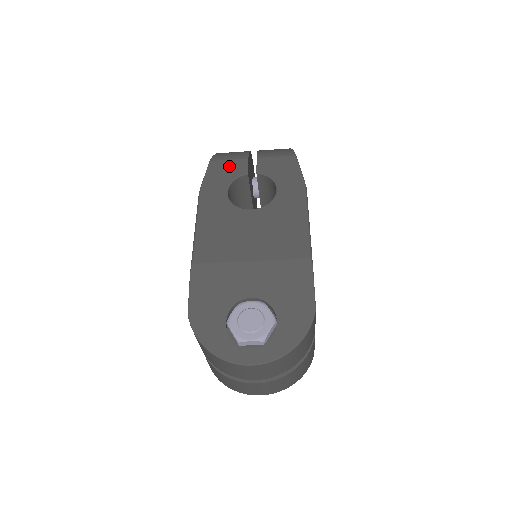
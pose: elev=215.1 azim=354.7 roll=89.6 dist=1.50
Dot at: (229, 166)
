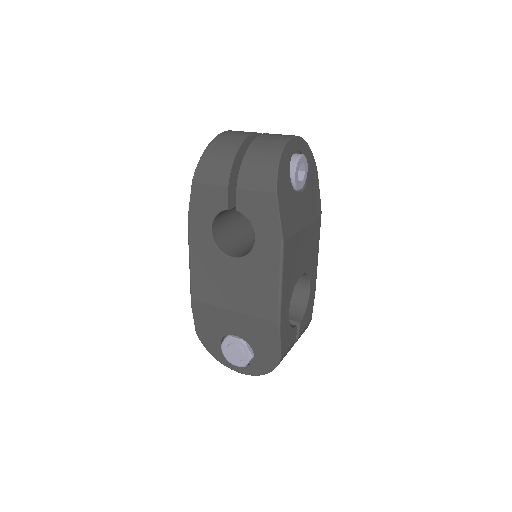
Dot at: (210, 195)
